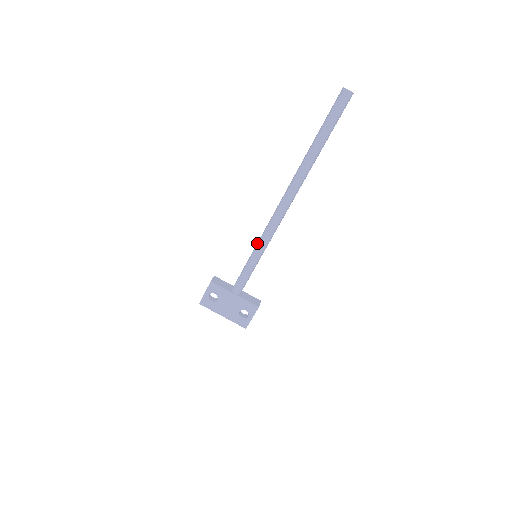
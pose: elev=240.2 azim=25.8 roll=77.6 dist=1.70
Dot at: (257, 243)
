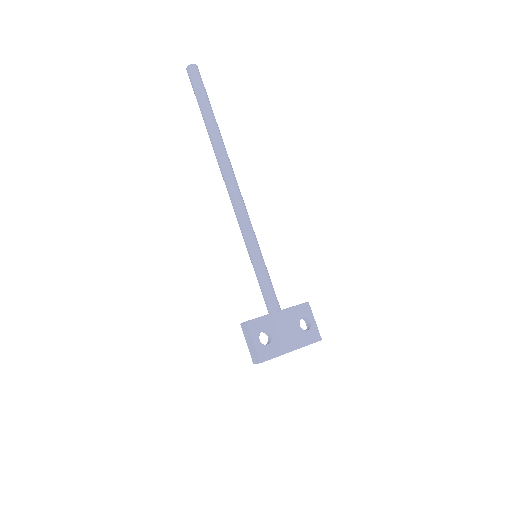
Dot at: (245, 241)
